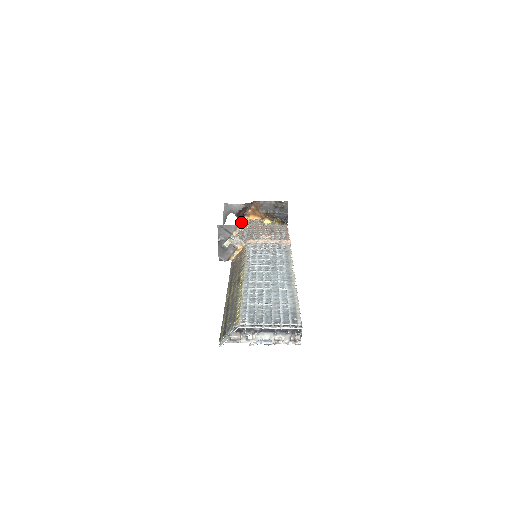
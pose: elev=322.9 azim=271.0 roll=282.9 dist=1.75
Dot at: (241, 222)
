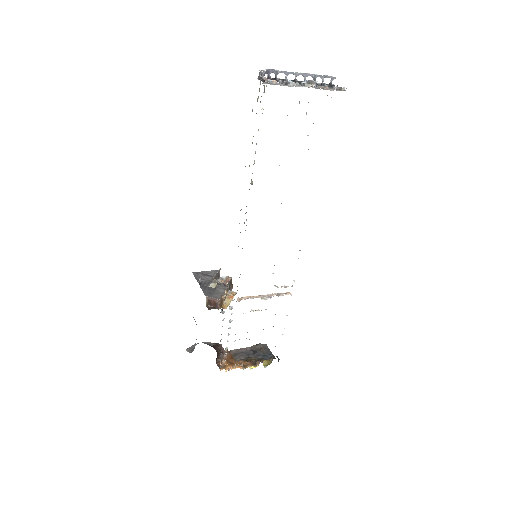
Dot at: occluded
